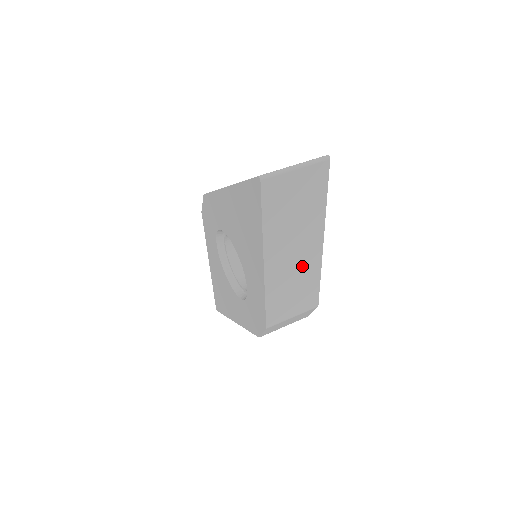
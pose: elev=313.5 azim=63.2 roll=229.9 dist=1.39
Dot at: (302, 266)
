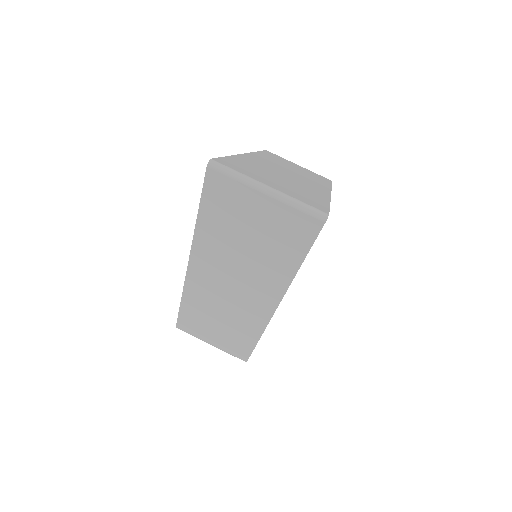
Dot at: (239, 308)
